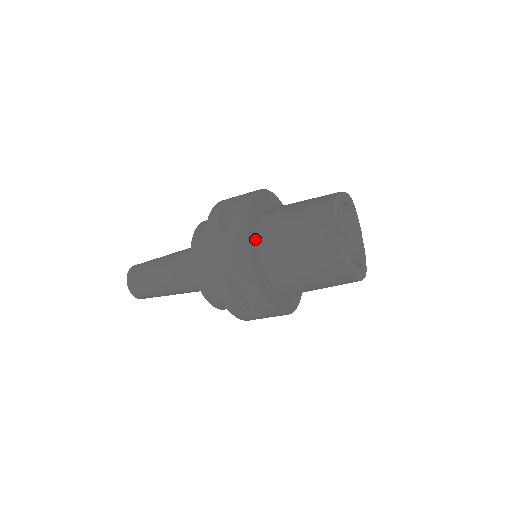
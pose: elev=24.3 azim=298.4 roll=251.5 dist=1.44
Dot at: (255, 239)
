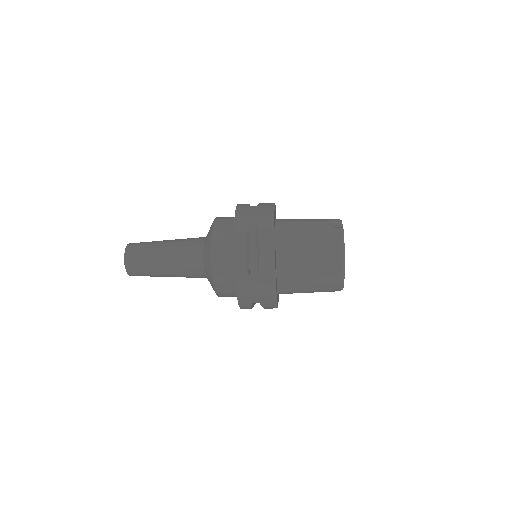
Dot at: occluded
